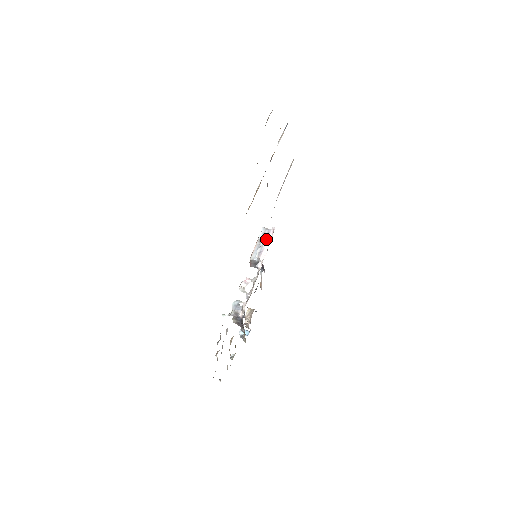
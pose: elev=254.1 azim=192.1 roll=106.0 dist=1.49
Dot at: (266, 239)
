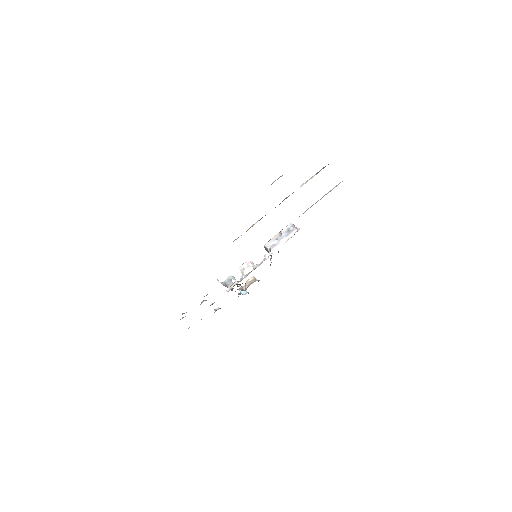
Dot at: (287, 235)
